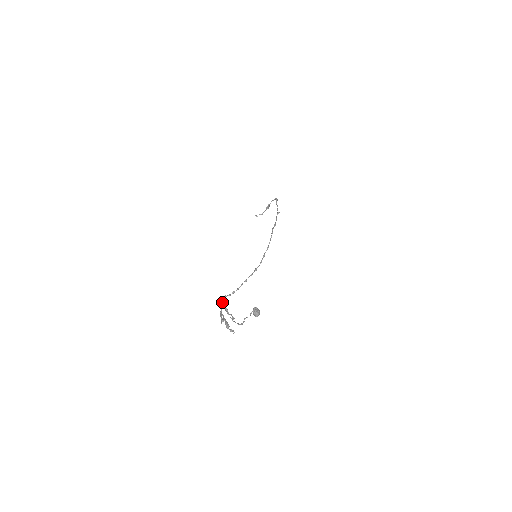
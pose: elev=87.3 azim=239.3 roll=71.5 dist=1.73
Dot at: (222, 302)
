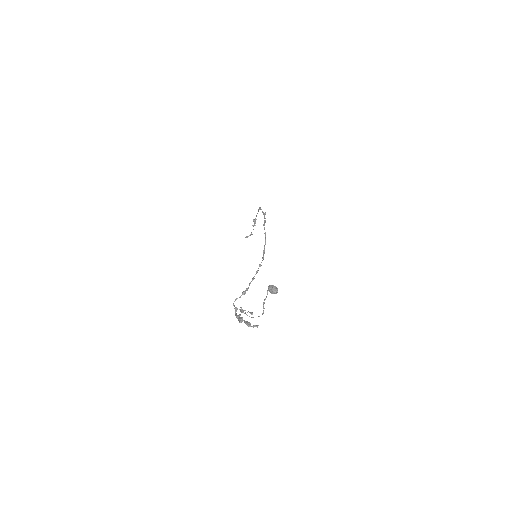
Dot at: (234, 305)
